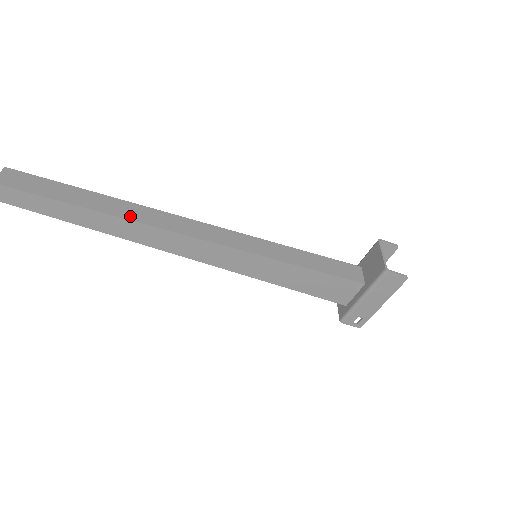
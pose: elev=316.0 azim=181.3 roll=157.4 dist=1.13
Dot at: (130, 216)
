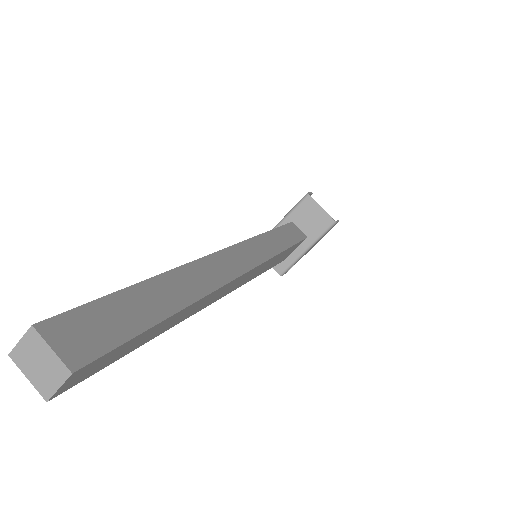
Dot at: (205, 287)
